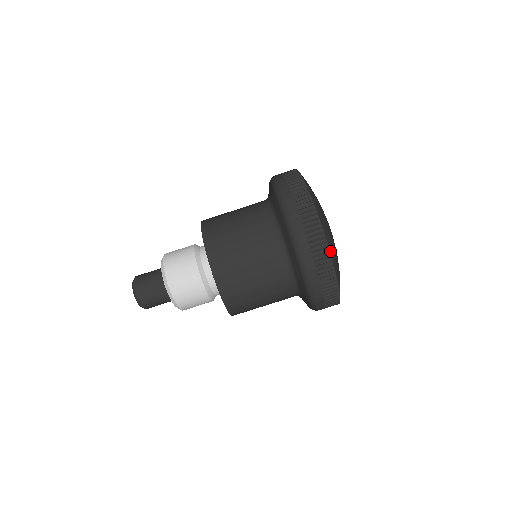
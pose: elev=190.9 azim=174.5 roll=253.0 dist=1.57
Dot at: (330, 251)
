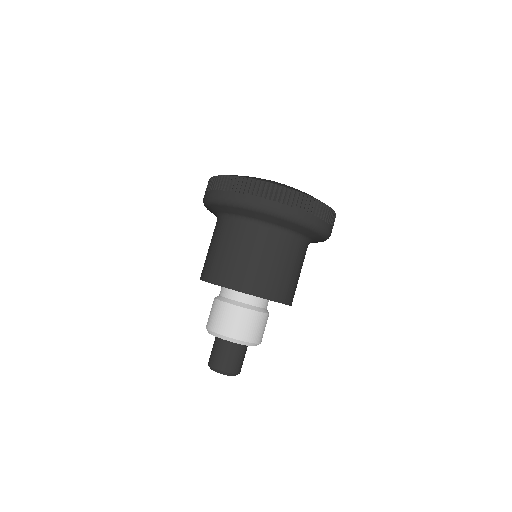
Dot at: (331, 208)
